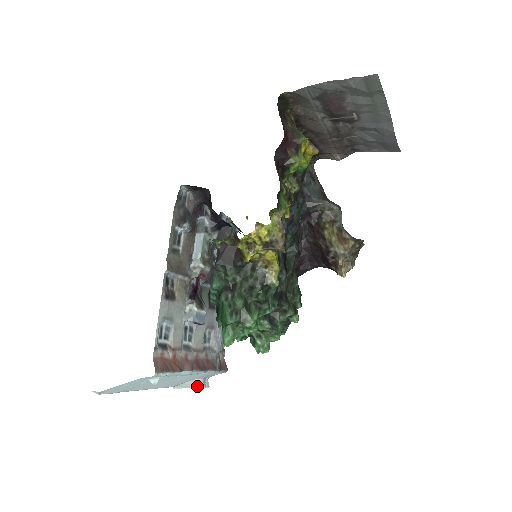
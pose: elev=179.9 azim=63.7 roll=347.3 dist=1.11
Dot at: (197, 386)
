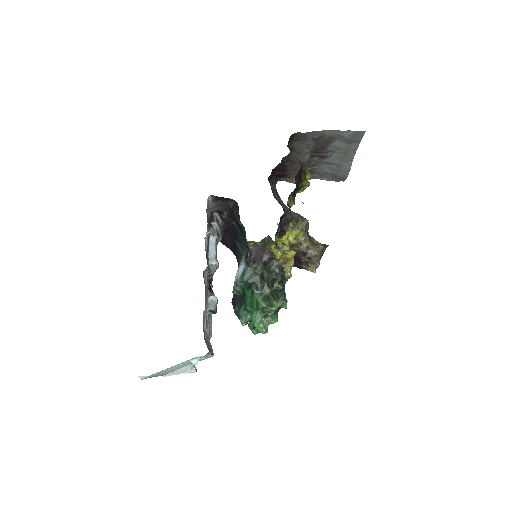
Dot at: (188, 371)
